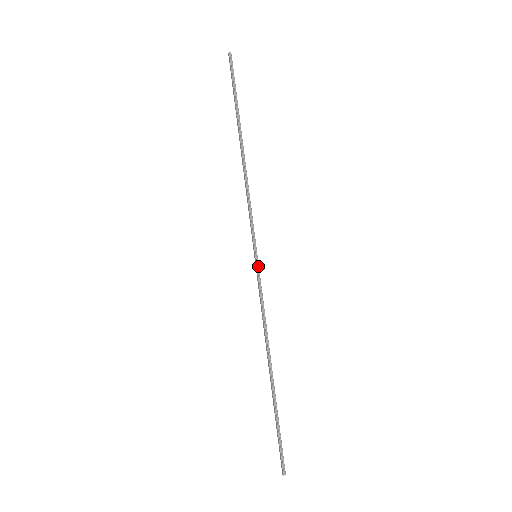
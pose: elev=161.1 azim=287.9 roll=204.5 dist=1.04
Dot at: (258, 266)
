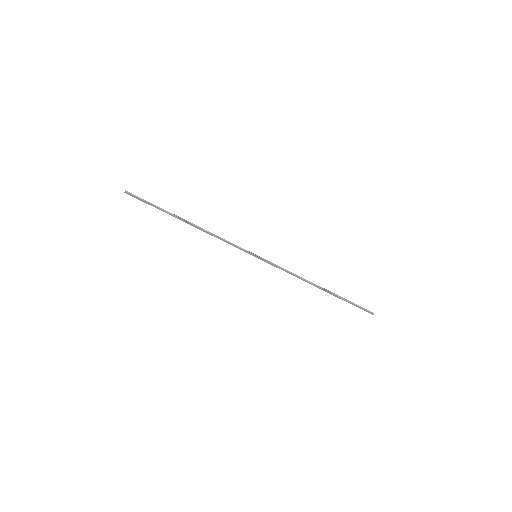
Dot at: (262, 258)
